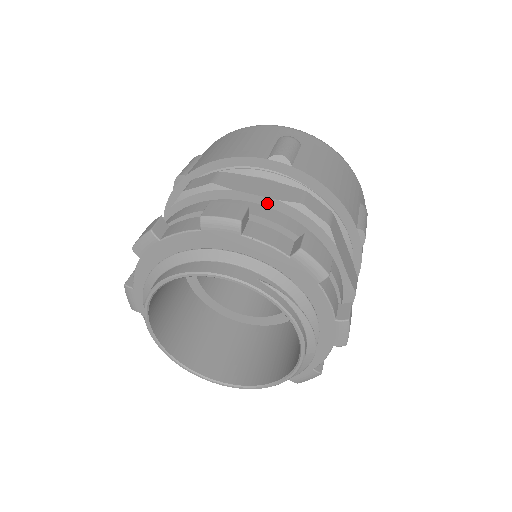
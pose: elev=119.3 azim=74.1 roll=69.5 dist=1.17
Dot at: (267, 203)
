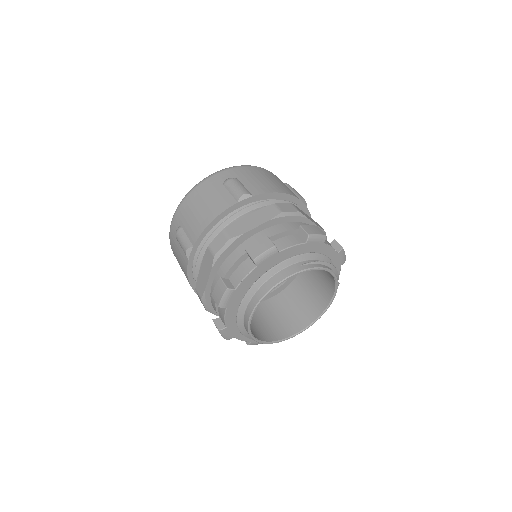
Dot at: (265, 226)
